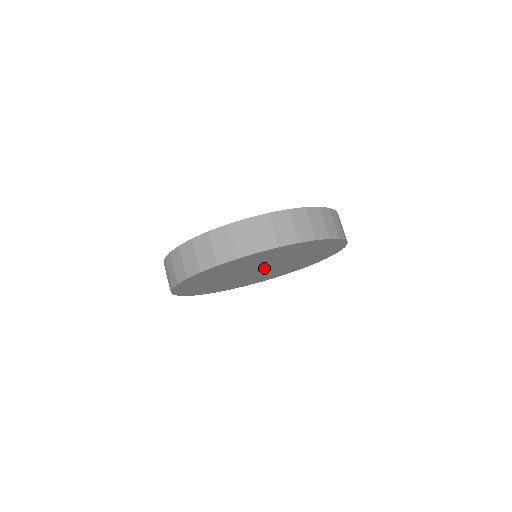
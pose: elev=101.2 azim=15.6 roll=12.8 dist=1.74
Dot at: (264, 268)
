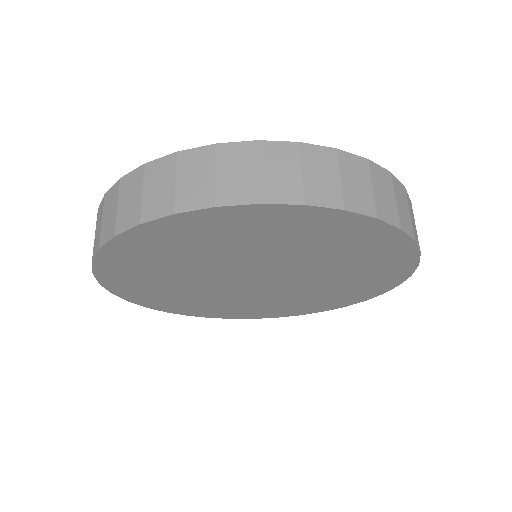
Dot at: (265, 279)
